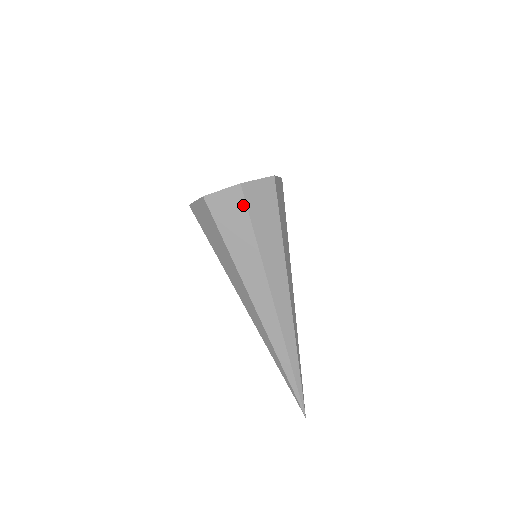
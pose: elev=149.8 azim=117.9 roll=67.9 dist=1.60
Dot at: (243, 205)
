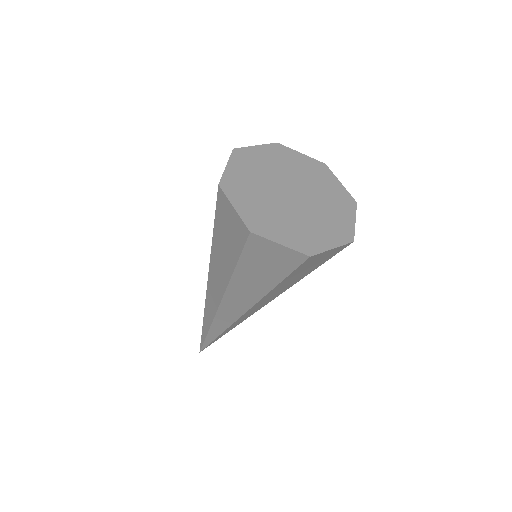
Dot at: (332, 256)
